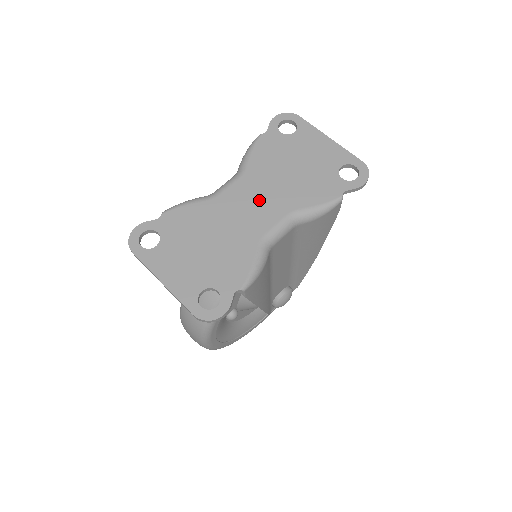
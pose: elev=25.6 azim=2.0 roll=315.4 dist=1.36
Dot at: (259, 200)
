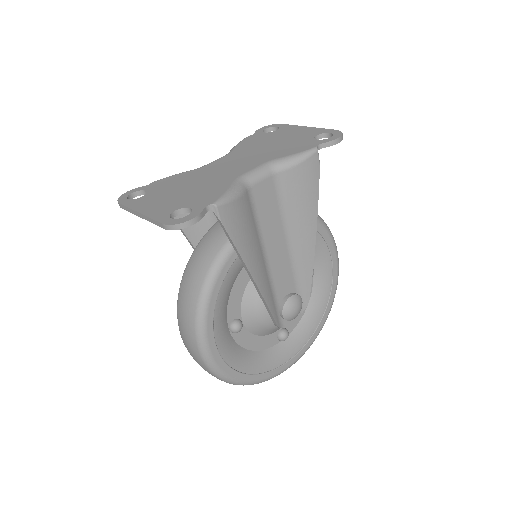
Dot at: (240, 161)
